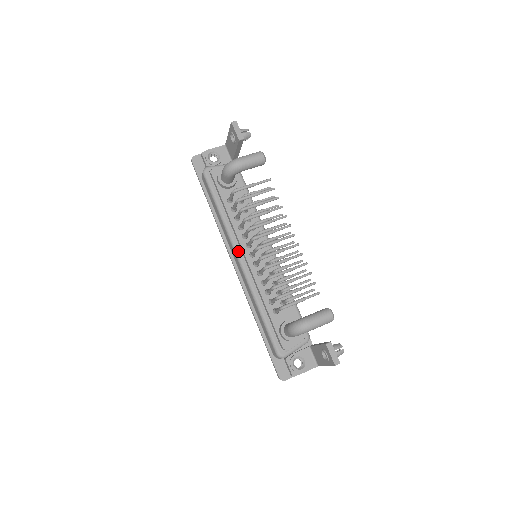
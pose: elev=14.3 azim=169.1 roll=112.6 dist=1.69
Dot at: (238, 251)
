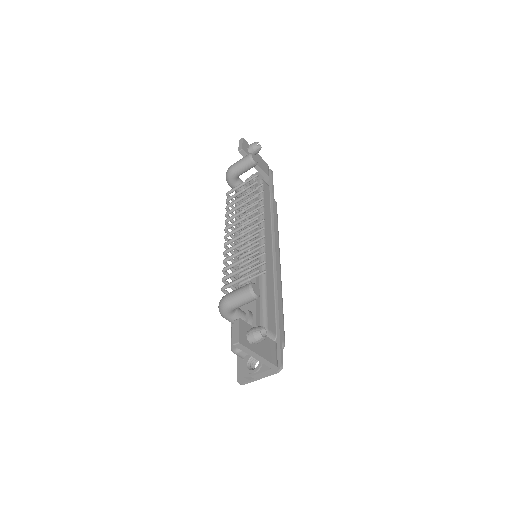
Dot at: occluded
